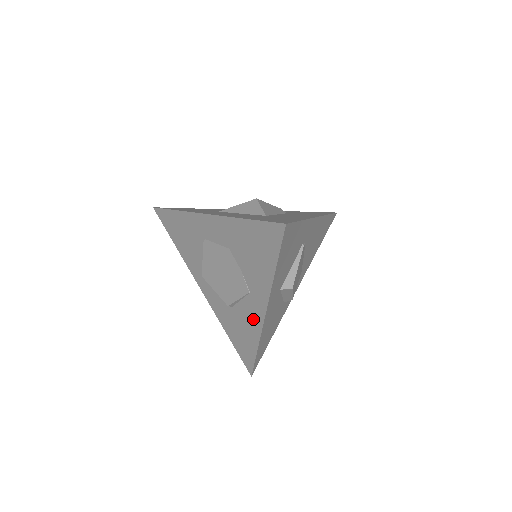
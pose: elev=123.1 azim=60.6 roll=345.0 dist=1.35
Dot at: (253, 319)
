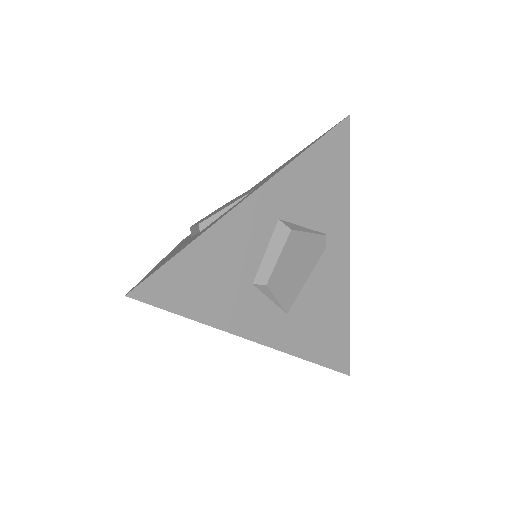
Dot at: (224, 214)
